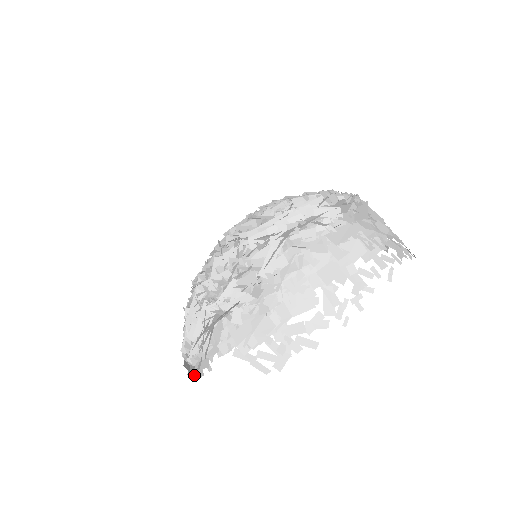
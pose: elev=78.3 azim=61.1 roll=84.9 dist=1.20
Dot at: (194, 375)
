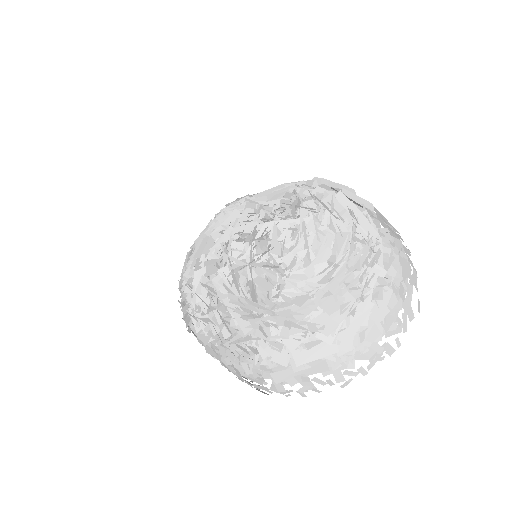
Dot at: occluded
